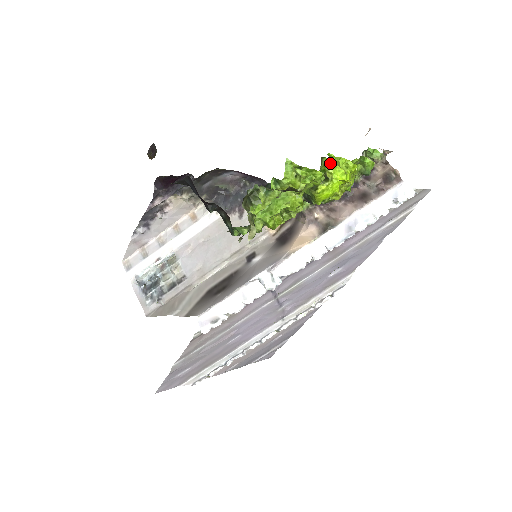
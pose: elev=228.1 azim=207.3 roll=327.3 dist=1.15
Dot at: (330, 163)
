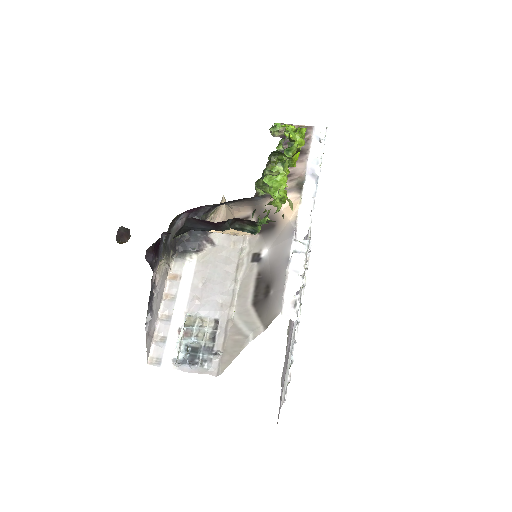
Dot at: (288, 130)
